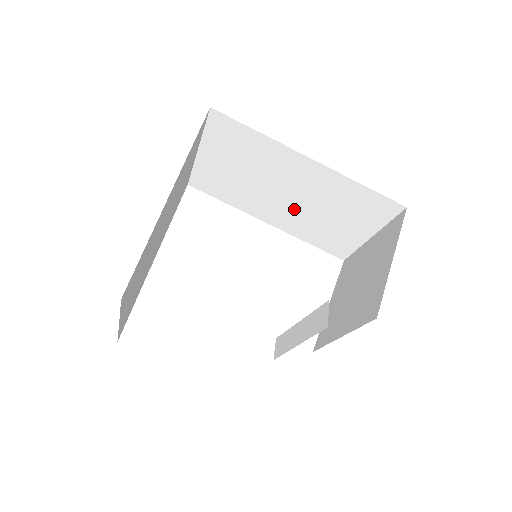
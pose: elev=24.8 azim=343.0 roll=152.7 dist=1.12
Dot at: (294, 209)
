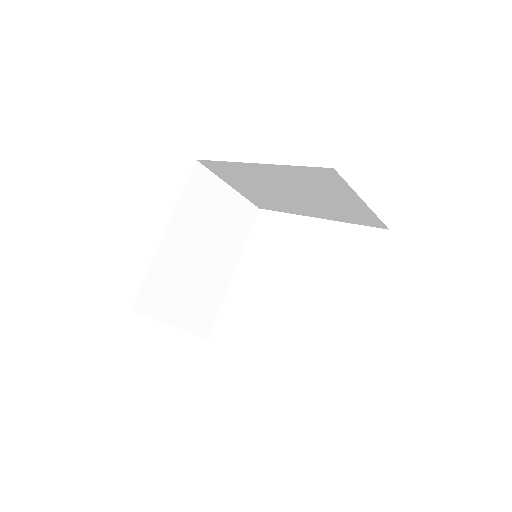
Dot at: (306, 201)
